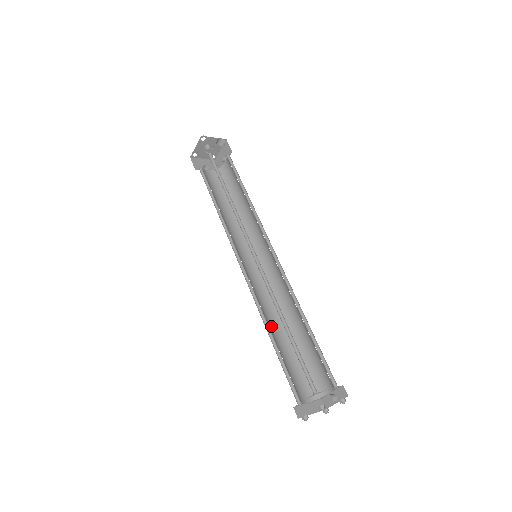
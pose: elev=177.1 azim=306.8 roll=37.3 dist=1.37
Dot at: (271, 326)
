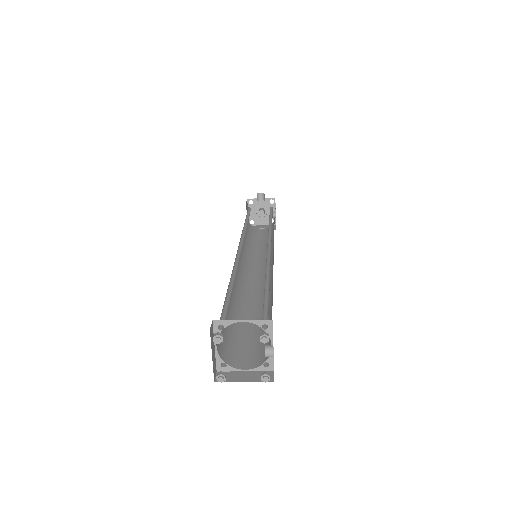
Dot at: (245, 308)
